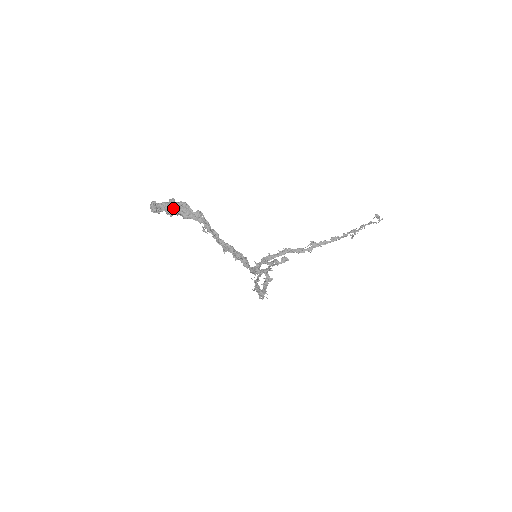
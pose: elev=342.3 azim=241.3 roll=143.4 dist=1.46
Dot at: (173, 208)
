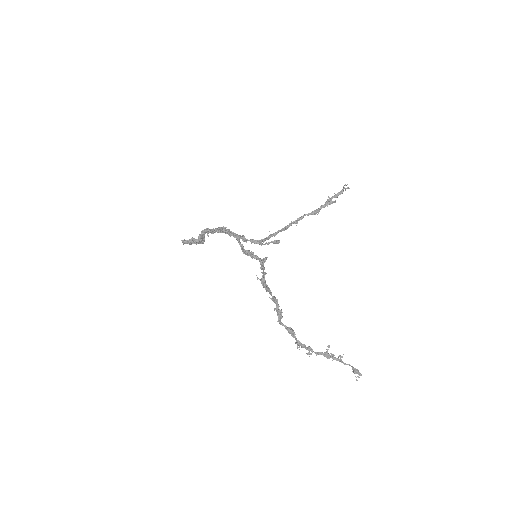
Dot at: (195, 240)
